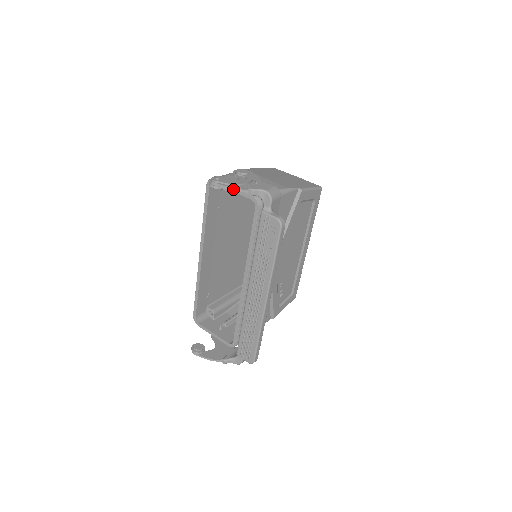
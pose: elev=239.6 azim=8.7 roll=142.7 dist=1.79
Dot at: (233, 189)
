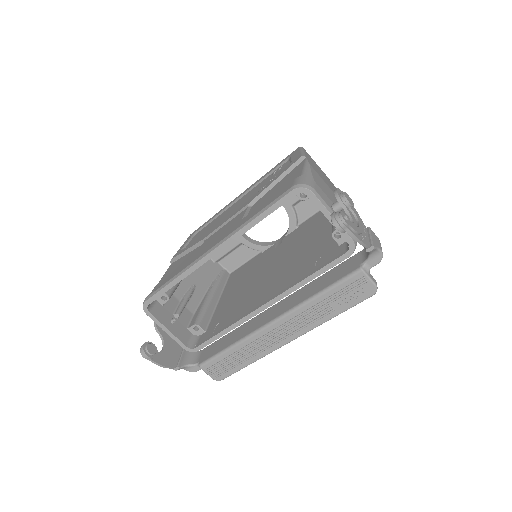
Dot at: (360, 242)
